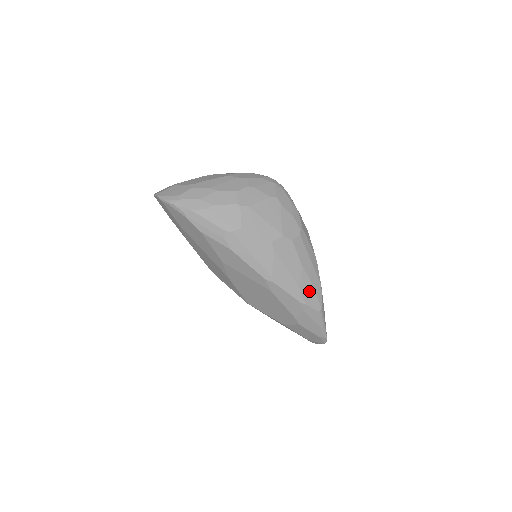
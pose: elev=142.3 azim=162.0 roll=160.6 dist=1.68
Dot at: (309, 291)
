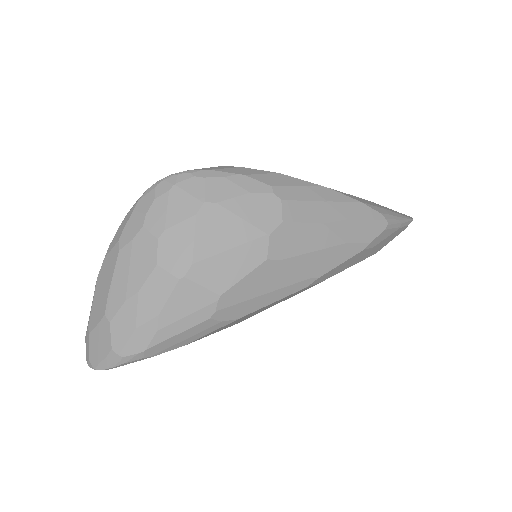
Dot at: (358, 229)
